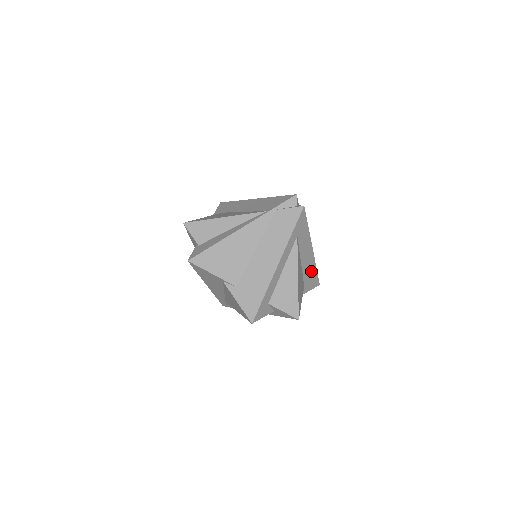
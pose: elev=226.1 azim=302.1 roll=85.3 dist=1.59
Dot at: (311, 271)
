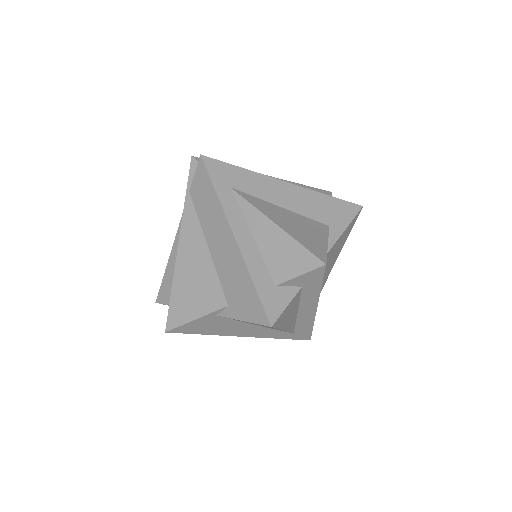
Dot at: (319, 204)
